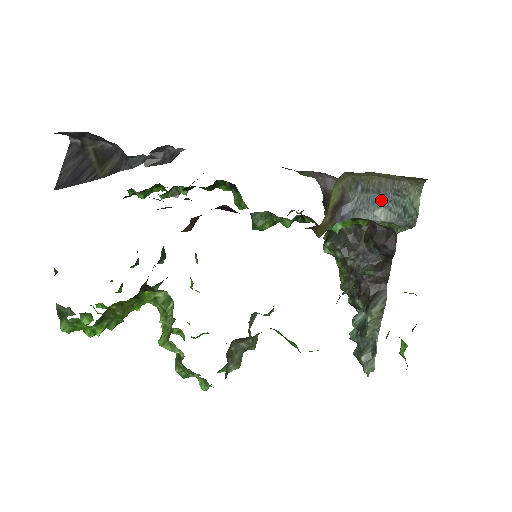
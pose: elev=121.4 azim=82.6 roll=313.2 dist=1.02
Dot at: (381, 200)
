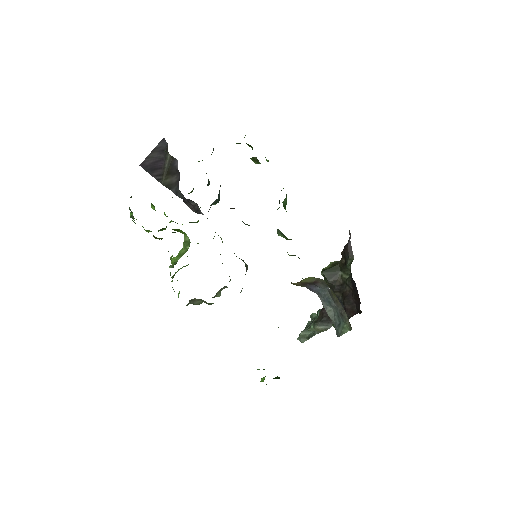
Dot at: (334, 306)
